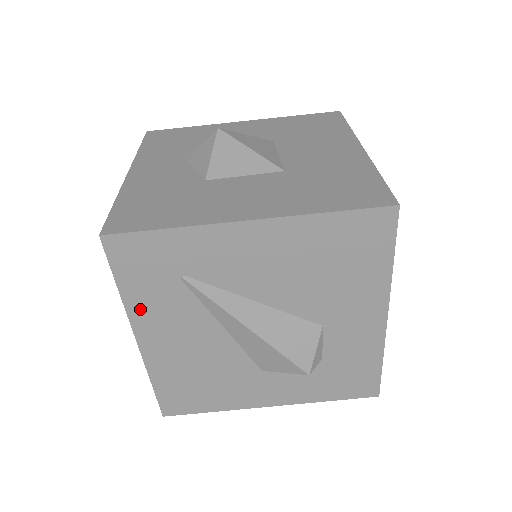
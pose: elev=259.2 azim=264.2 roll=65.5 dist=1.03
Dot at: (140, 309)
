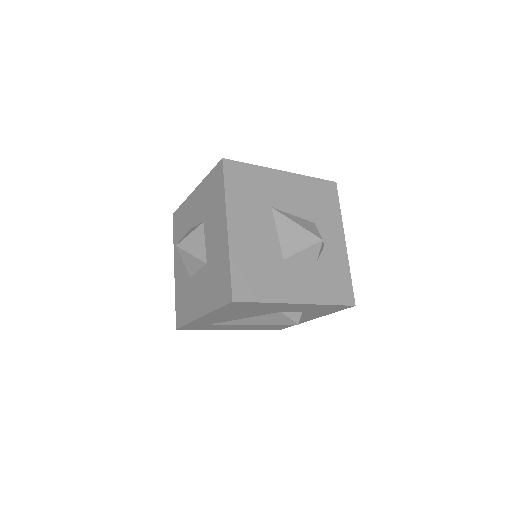
Dot at: (217, 328)
